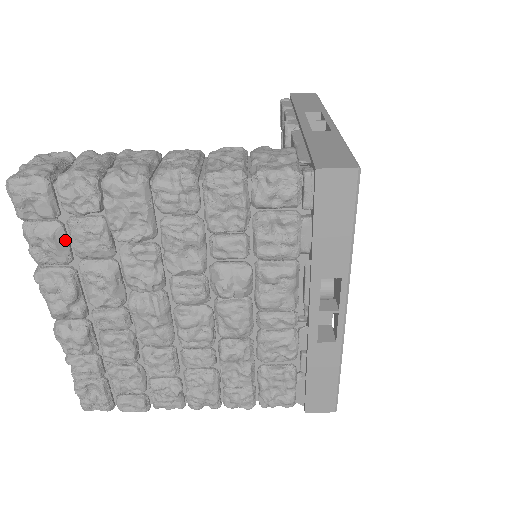
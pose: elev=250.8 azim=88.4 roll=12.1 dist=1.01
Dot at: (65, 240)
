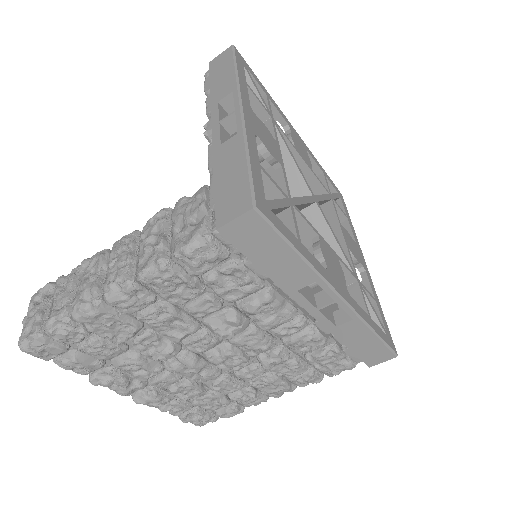
Dot at: (87, 356)
